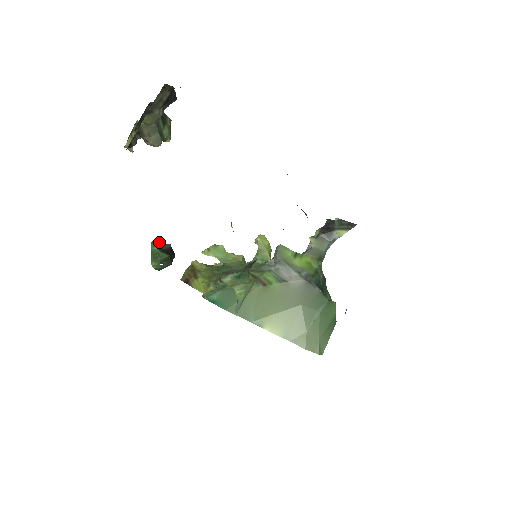
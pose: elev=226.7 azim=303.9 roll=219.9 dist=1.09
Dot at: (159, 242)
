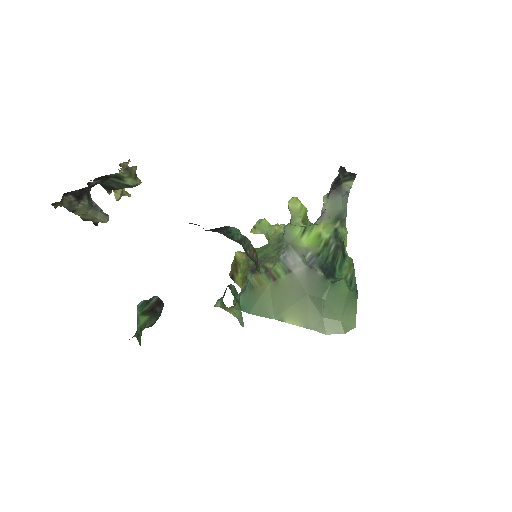
Dot at: (146, 300)
